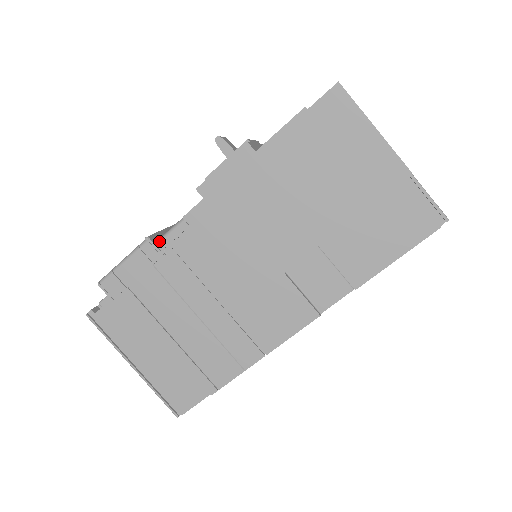
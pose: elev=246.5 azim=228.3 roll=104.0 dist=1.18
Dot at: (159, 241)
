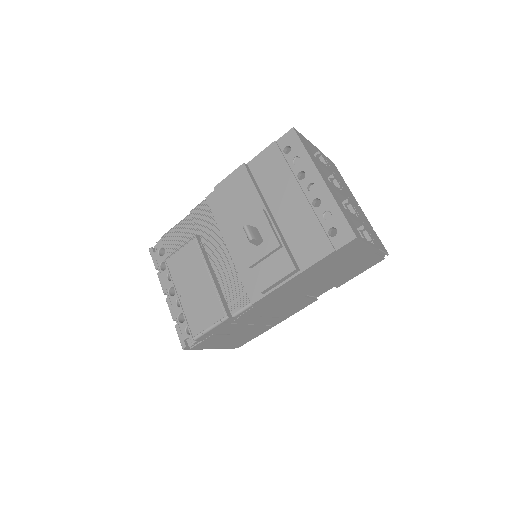
Dot at: (235, 316)
